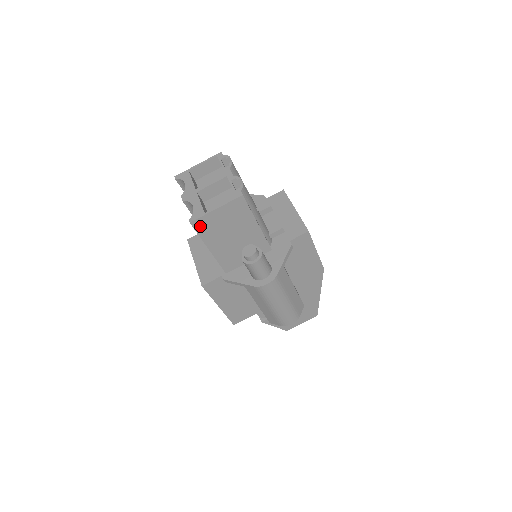
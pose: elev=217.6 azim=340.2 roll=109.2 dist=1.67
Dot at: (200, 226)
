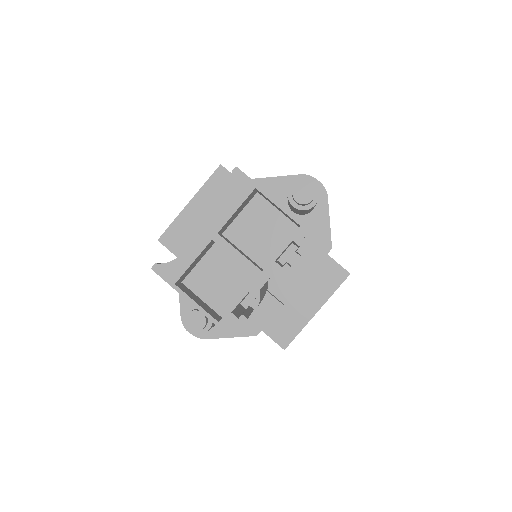
Dot at: occluded
